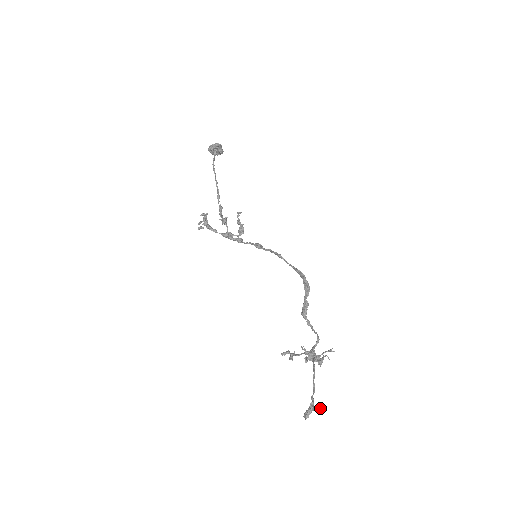
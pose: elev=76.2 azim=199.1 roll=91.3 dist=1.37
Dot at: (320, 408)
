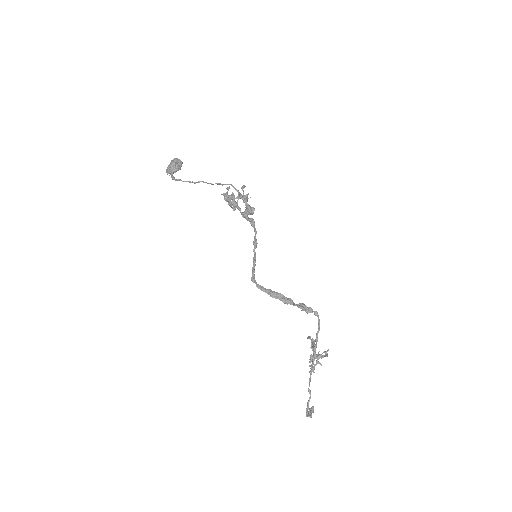
Dot at: occluded
